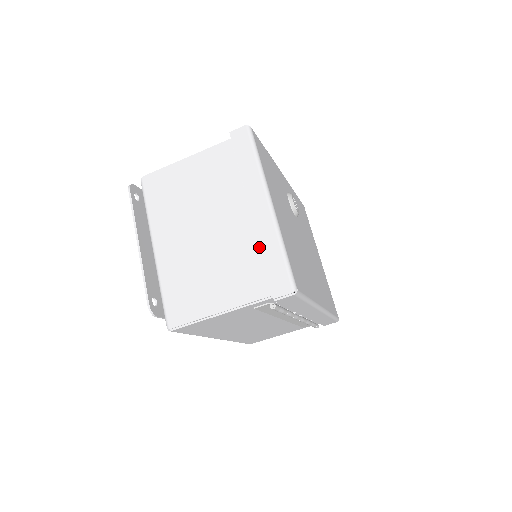
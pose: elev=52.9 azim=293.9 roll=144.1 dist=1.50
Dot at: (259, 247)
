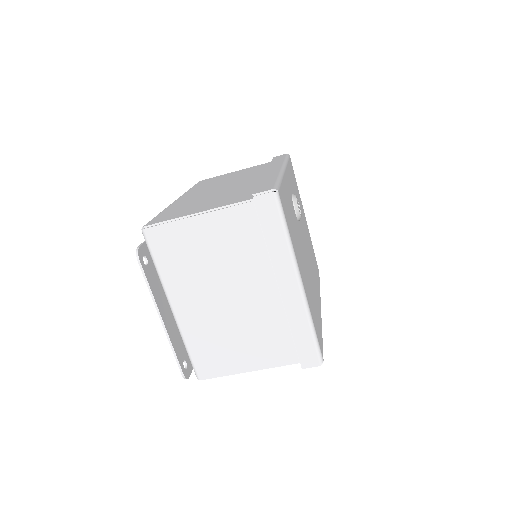
Dot at: (287, 321)
